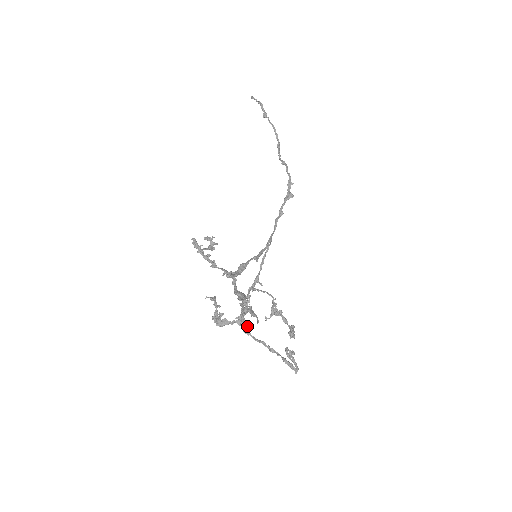
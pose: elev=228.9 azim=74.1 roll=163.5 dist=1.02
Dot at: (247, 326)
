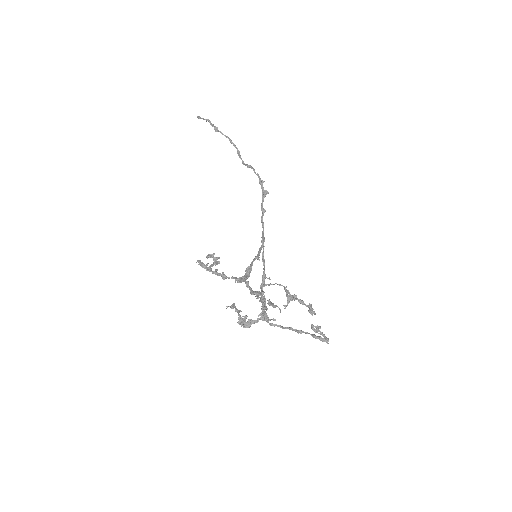
Dot at: (271, 319)
